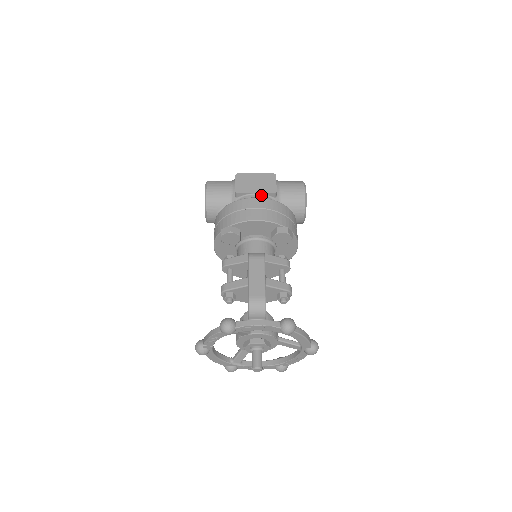
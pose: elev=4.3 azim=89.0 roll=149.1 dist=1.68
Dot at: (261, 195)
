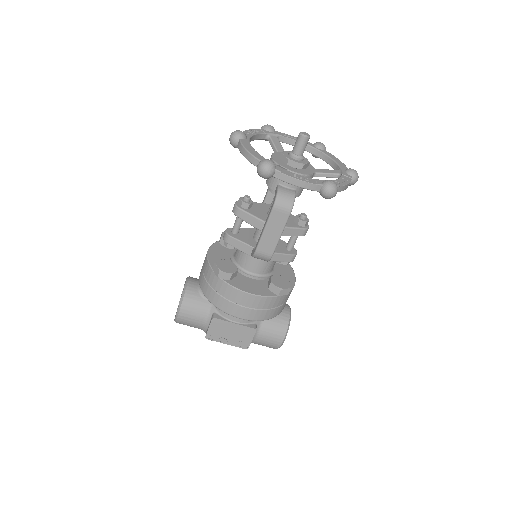
Dot at: occluded
